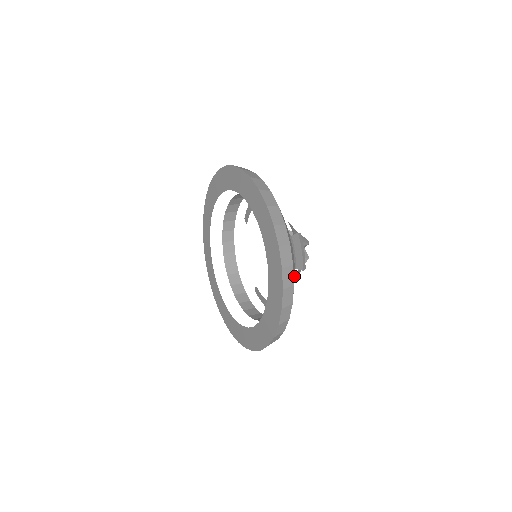
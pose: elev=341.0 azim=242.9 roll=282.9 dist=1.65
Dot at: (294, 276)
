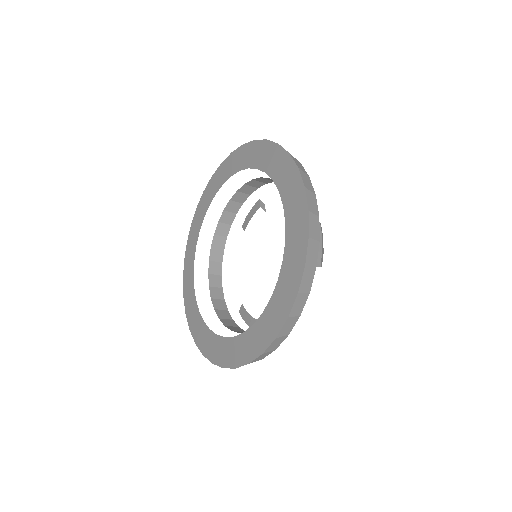
Dot at: occluded
